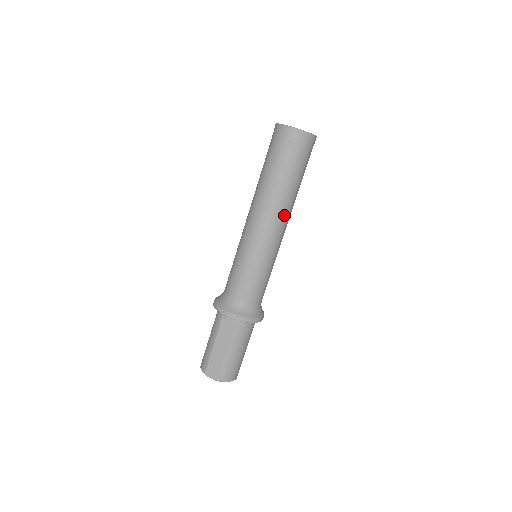
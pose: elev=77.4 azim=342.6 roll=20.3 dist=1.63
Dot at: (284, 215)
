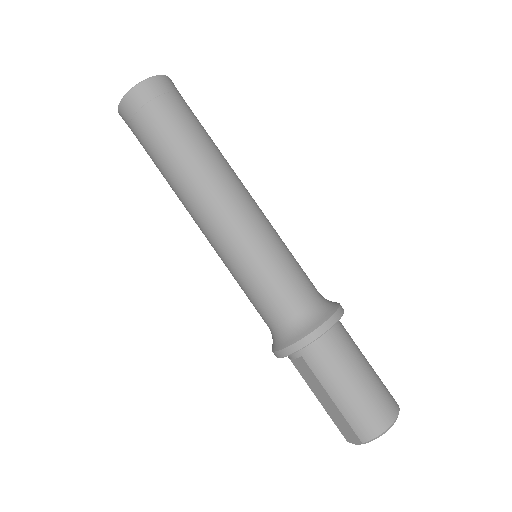
Dot at: (210, 190)
